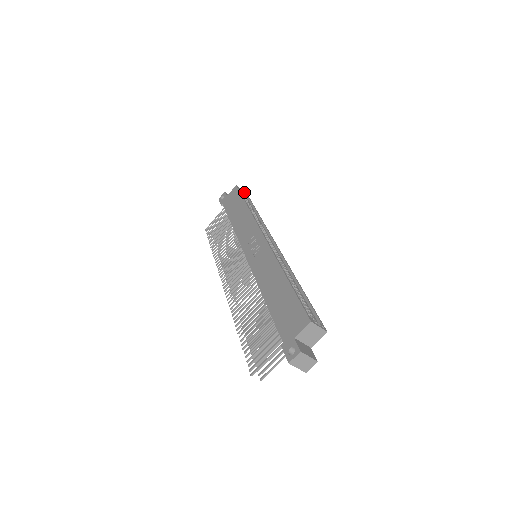
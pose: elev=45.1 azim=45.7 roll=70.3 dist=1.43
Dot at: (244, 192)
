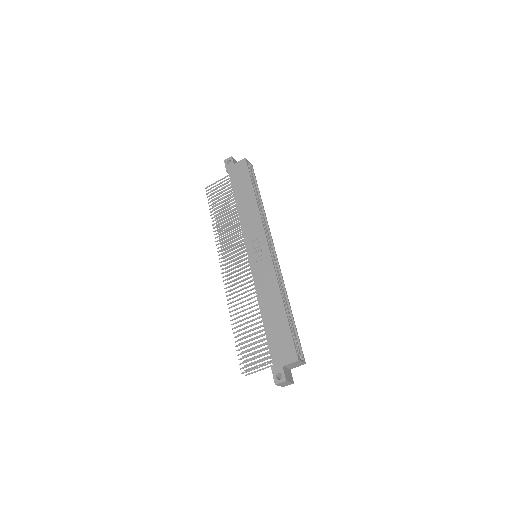
Dot at: (251, 165)
